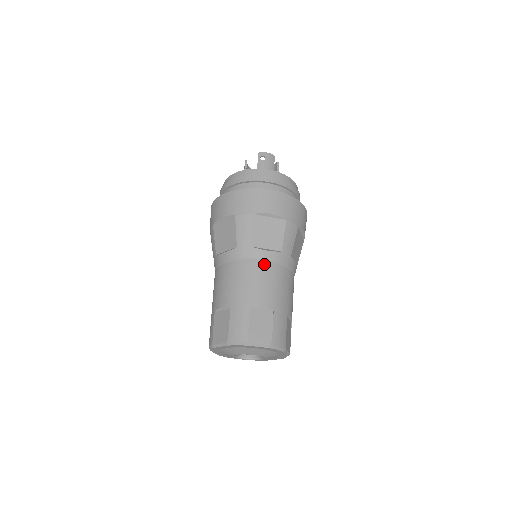
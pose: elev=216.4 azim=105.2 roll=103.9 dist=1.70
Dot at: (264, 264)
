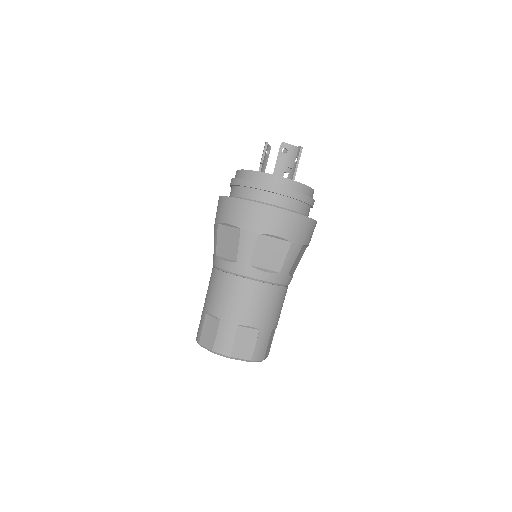
Dot at: (260, 285)
